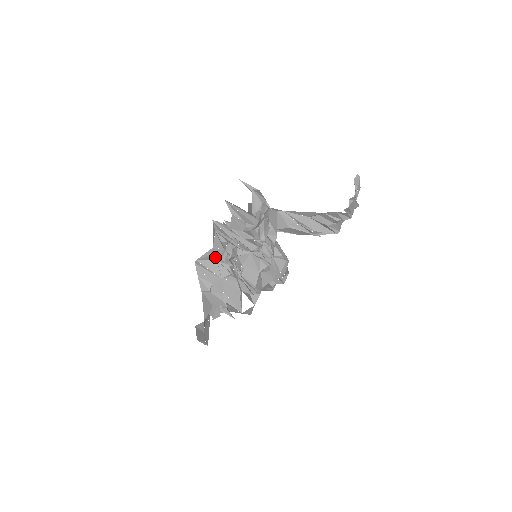
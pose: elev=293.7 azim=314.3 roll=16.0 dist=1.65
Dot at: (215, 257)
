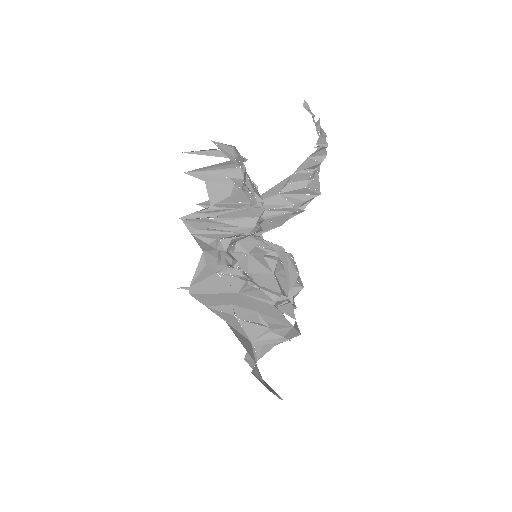
Dot at: (212, 267)
